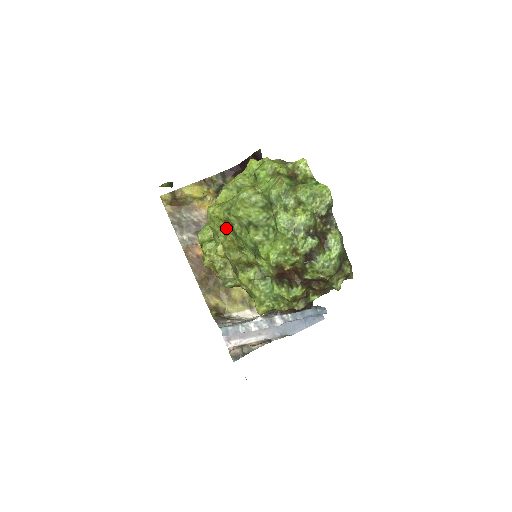
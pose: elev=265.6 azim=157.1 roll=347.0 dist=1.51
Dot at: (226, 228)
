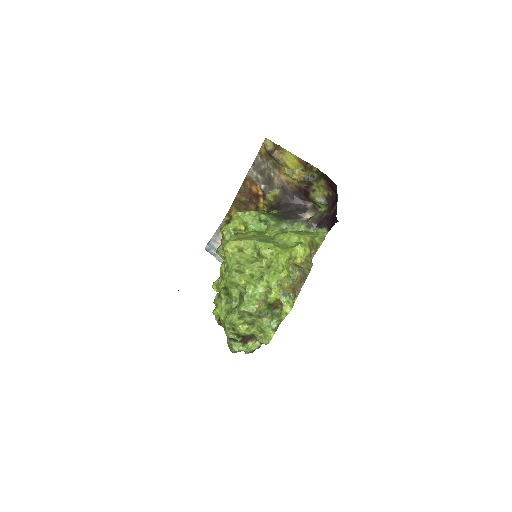
Dot at: occluded
